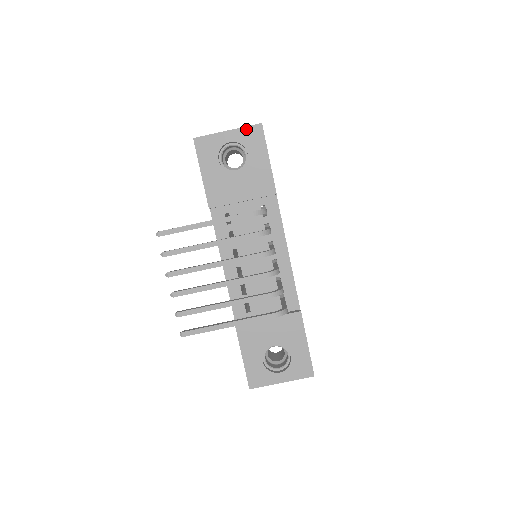
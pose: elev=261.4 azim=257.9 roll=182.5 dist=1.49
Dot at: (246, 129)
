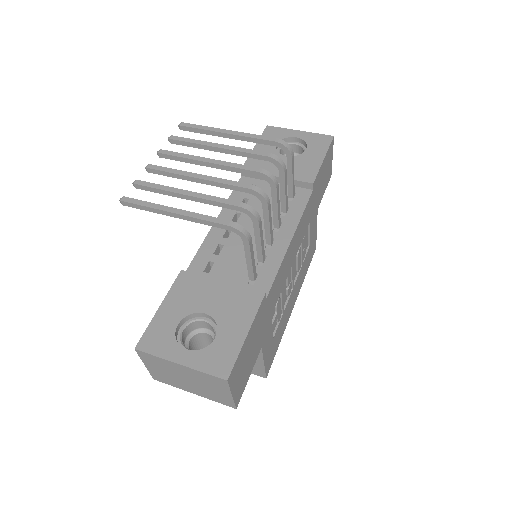
Dot at: (317, 135)
